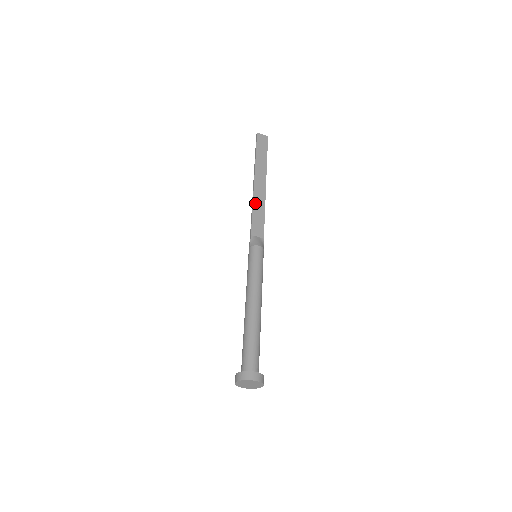
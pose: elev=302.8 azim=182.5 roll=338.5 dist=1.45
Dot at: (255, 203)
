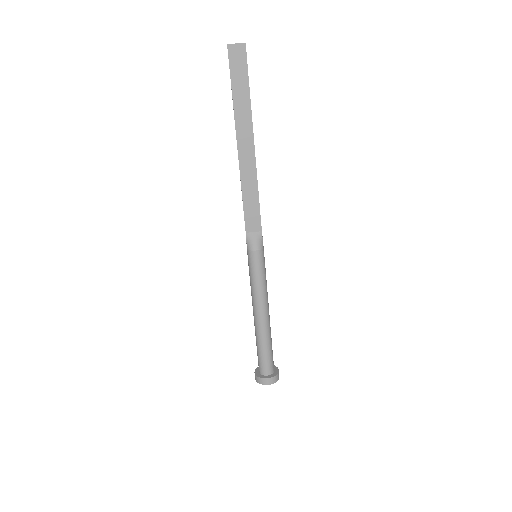
Dot at: (244, 184)
